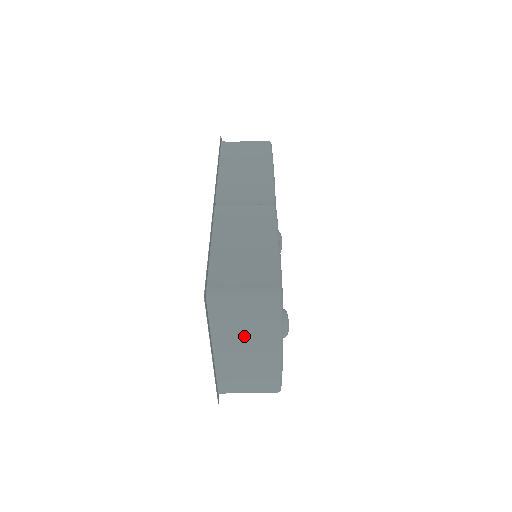
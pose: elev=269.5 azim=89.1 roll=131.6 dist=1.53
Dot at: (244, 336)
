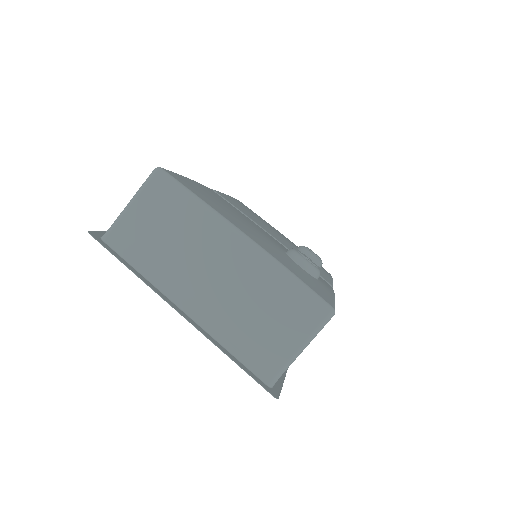
Dot at: (186, 255)
